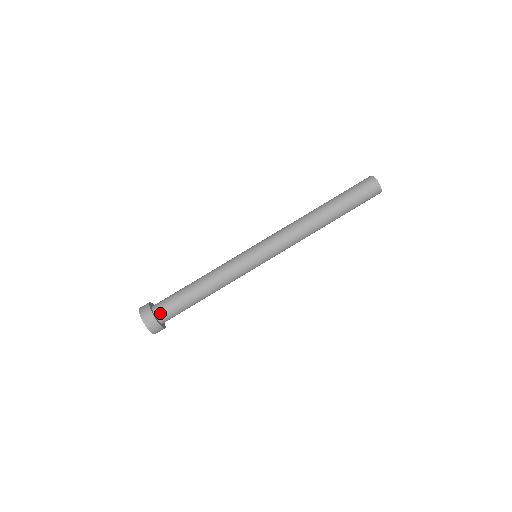
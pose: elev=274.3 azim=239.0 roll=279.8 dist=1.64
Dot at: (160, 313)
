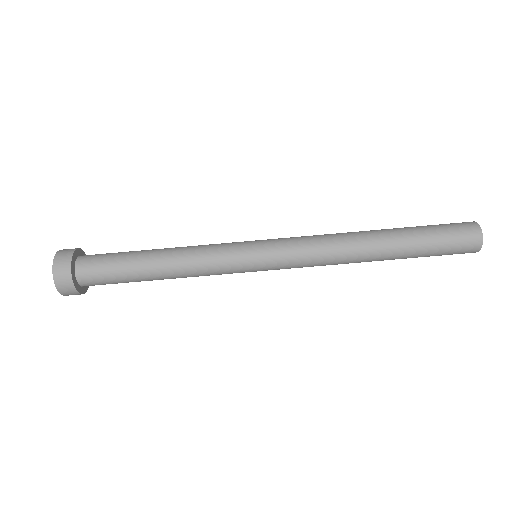
Dot at: (83, 265)
